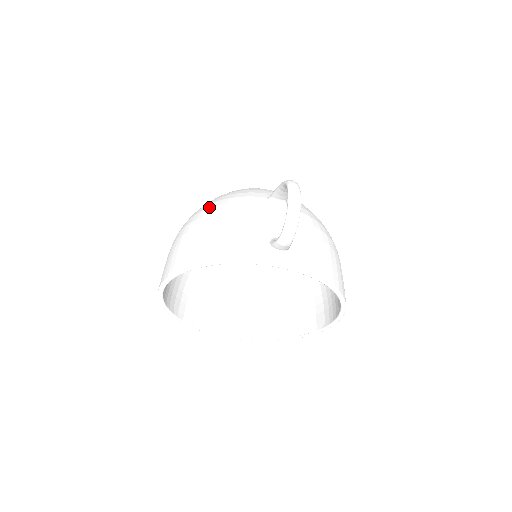
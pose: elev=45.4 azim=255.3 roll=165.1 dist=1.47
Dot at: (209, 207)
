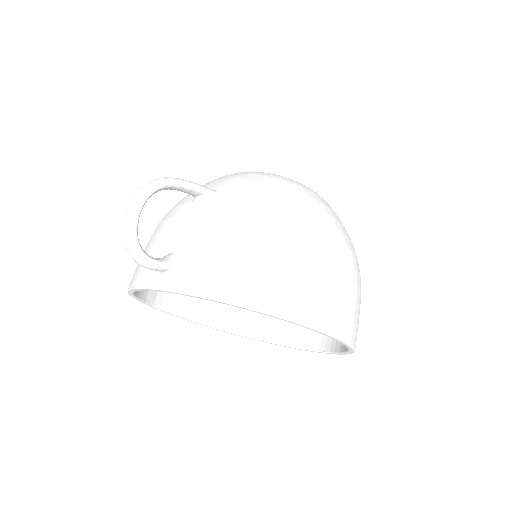
Dot at: occluded
